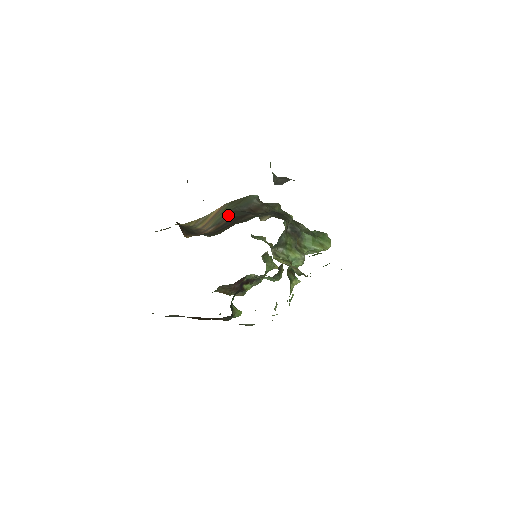
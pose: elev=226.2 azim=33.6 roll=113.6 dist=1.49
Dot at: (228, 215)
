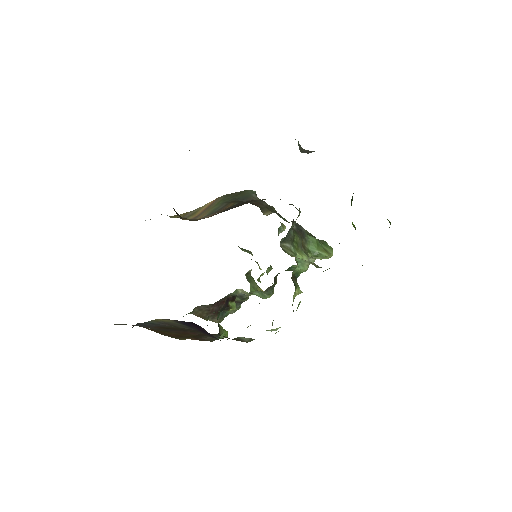
Dot at: (227, 204)
